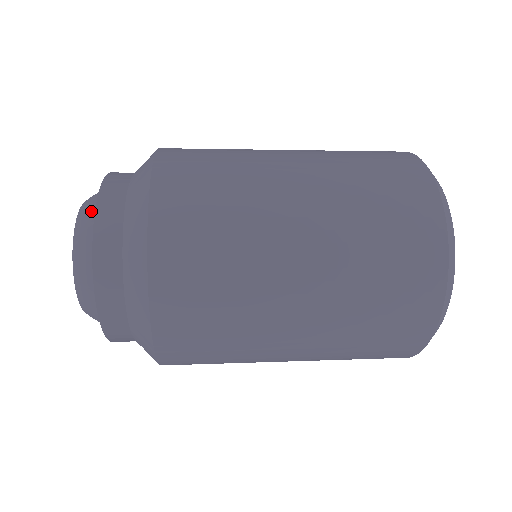
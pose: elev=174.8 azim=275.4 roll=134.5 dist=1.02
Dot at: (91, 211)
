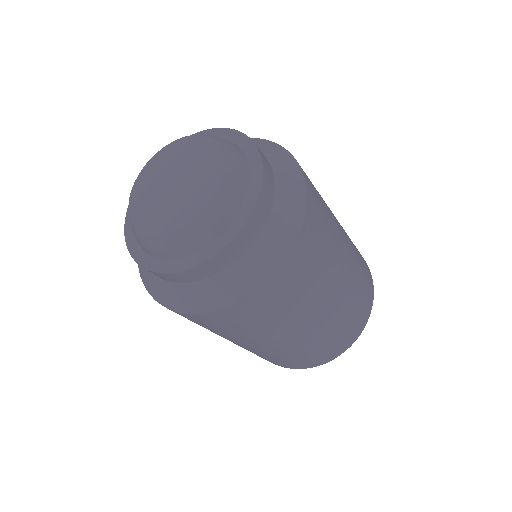
Dot at: (239, 153)
